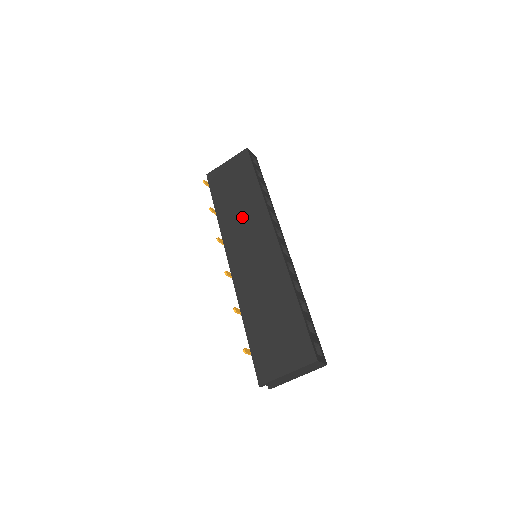
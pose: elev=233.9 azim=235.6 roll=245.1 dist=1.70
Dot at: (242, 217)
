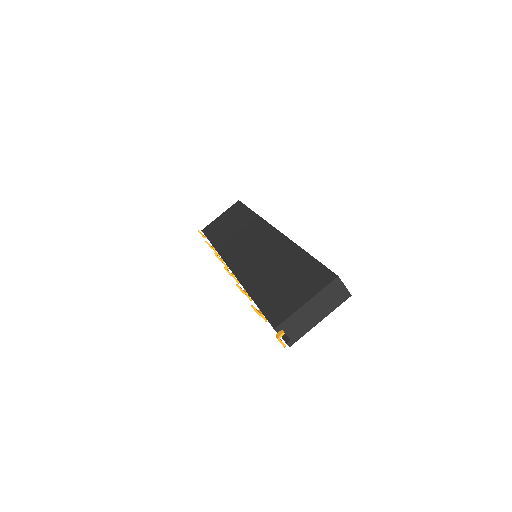
Dot at: (238, 234)
